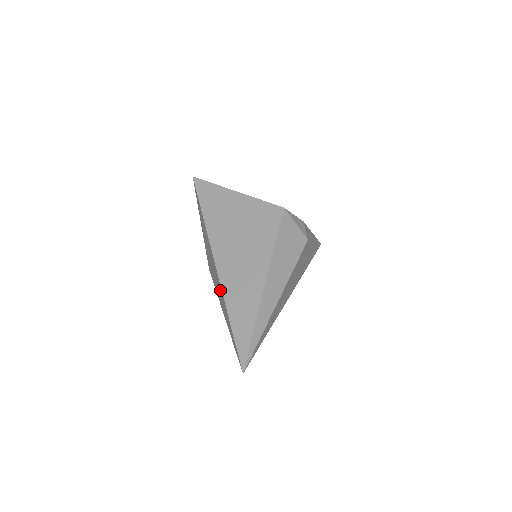
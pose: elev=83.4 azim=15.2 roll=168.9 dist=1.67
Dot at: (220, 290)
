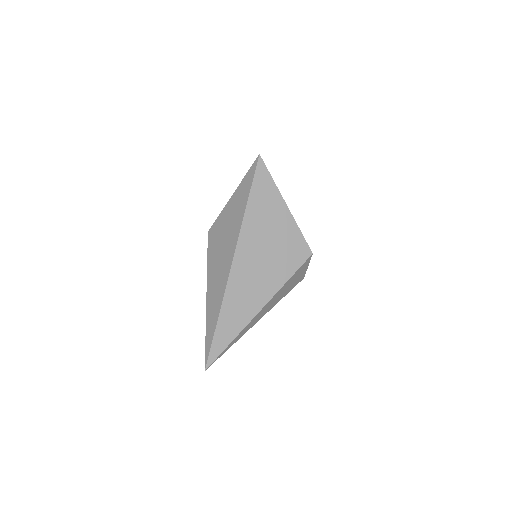
Dot at: (221, 285)
